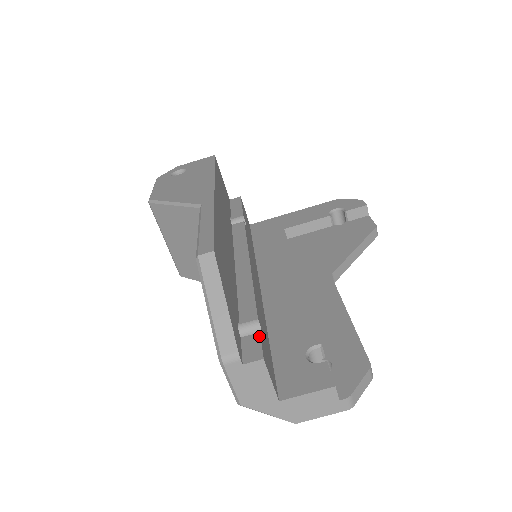
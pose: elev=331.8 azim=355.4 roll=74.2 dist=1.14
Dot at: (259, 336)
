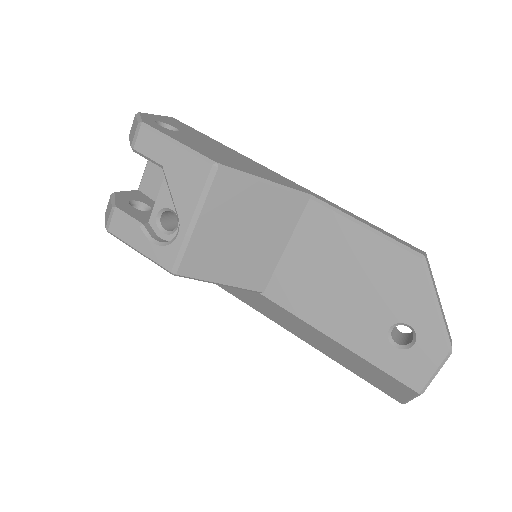
Dot at: occluded
